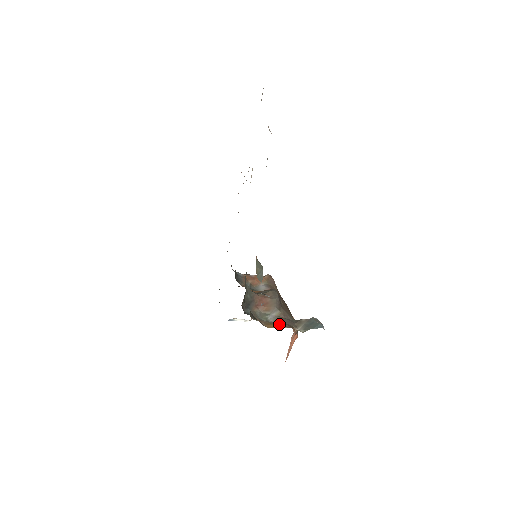
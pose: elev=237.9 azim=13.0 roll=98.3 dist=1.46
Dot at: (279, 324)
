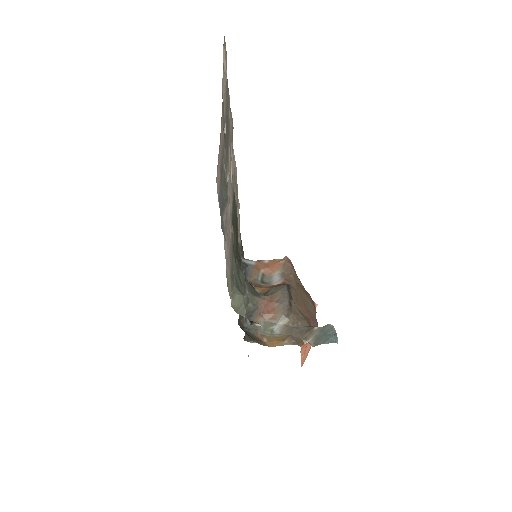
Dot at: (283, 340)
